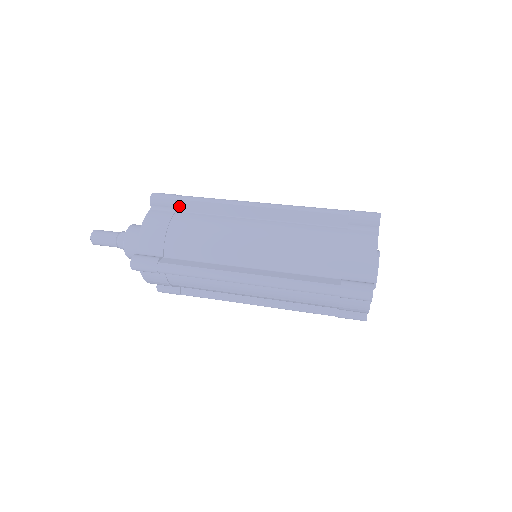
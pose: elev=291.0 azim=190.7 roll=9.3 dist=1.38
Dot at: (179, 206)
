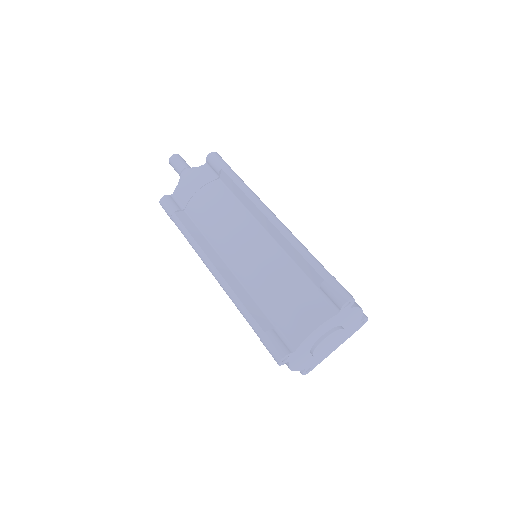
Dot at: (222, 176)
